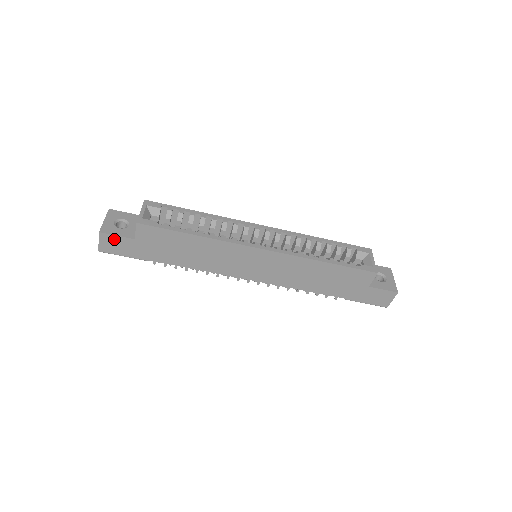
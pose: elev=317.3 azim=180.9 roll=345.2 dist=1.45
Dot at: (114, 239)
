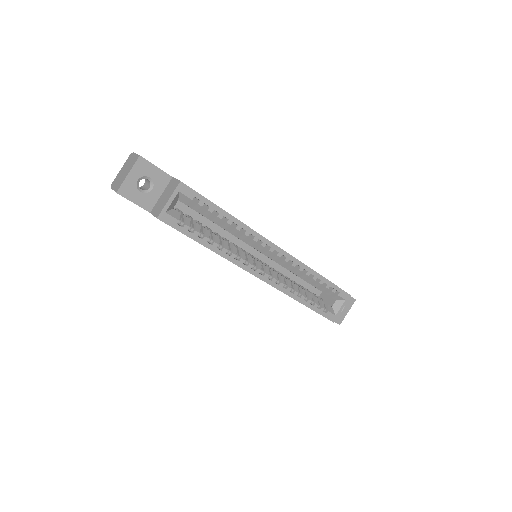
Dot at: (130, 200)
